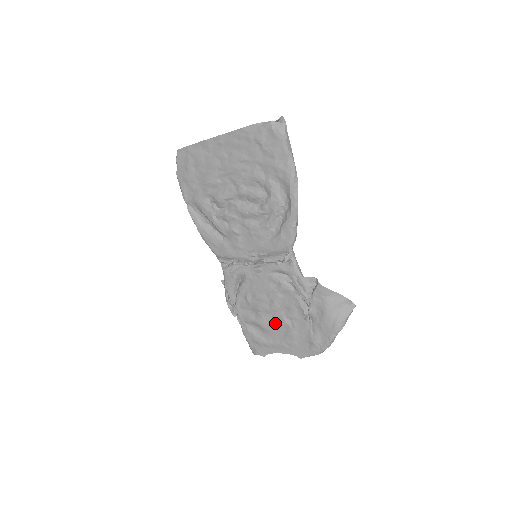
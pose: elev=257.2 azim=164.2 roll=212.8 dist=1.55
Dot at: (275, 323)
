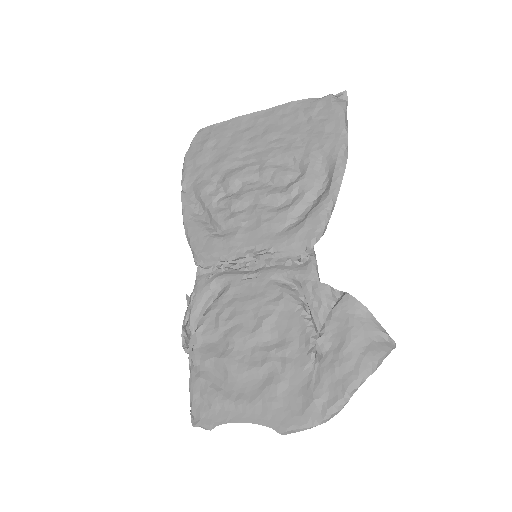
Dot at: (253, 362)
